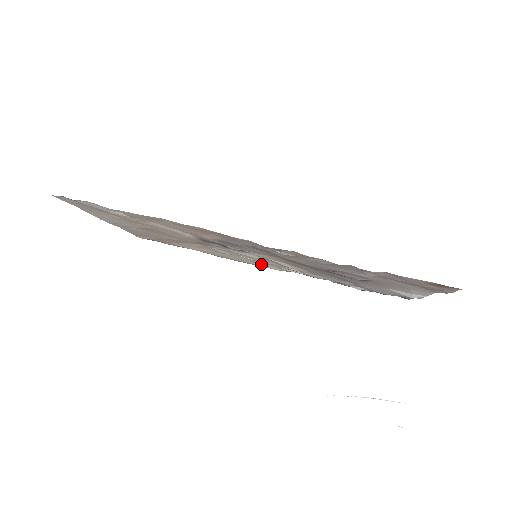
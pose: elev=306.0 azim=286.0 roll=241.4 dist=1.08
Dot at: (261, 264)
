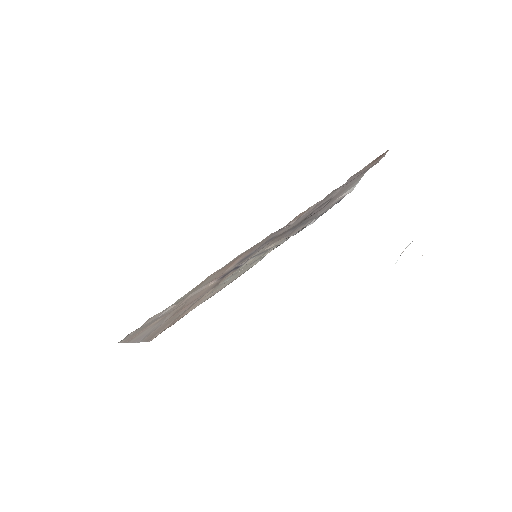
Dot at: (248, 268)
